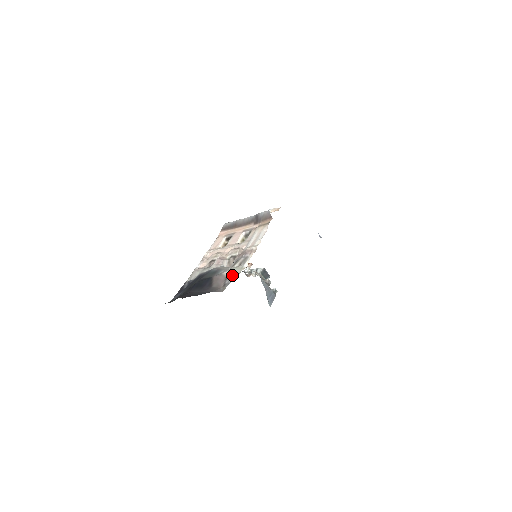
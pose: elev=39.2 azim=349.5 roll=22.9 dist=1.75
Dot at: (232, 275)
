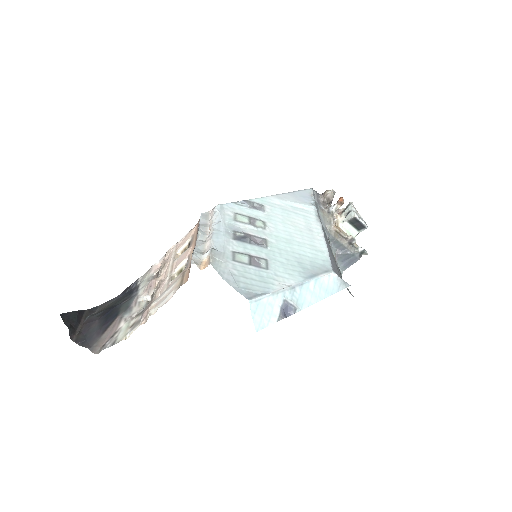
Dot at: (116, 337)
